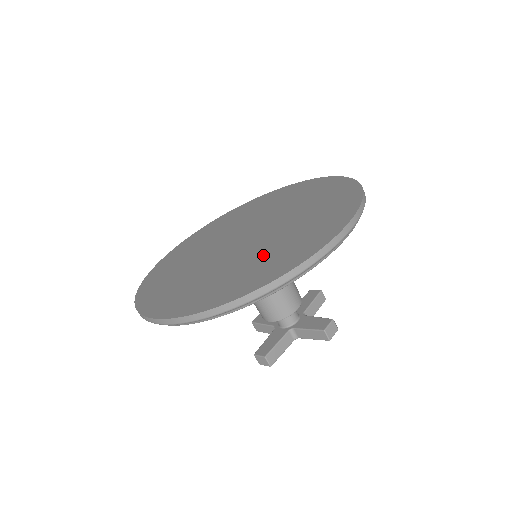
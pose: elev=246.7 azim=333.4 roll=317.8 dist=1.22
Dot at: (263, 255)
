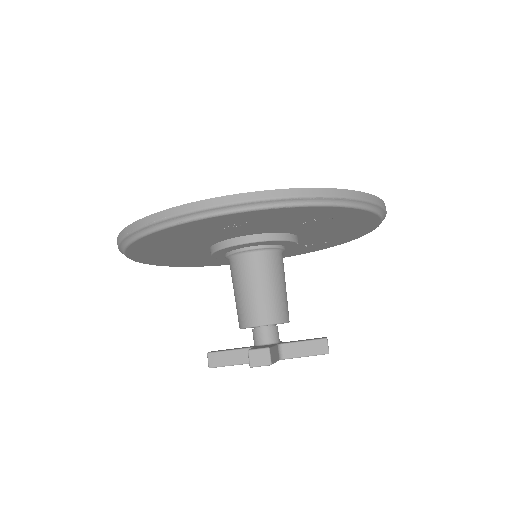
Dot at: occluded
